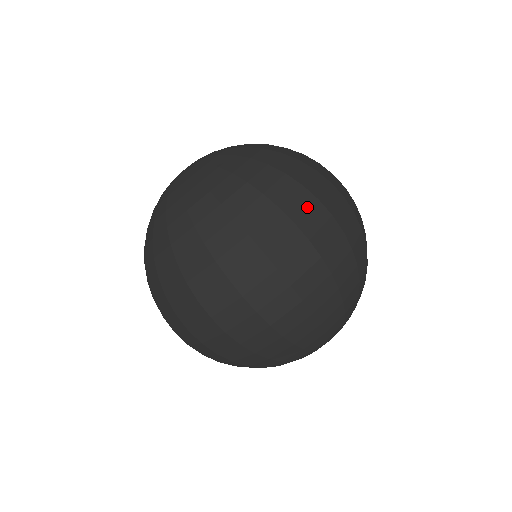
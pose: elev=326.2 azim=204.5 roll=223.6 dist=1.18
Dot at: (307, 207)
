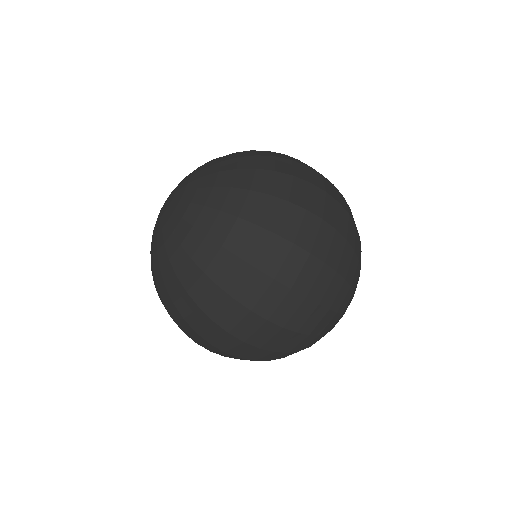
Dot at: (307, 192)
